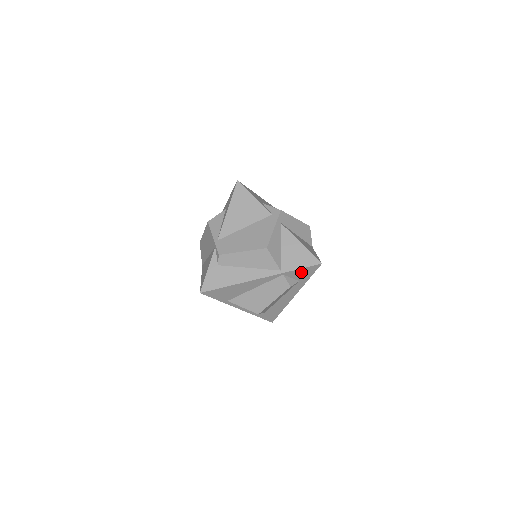
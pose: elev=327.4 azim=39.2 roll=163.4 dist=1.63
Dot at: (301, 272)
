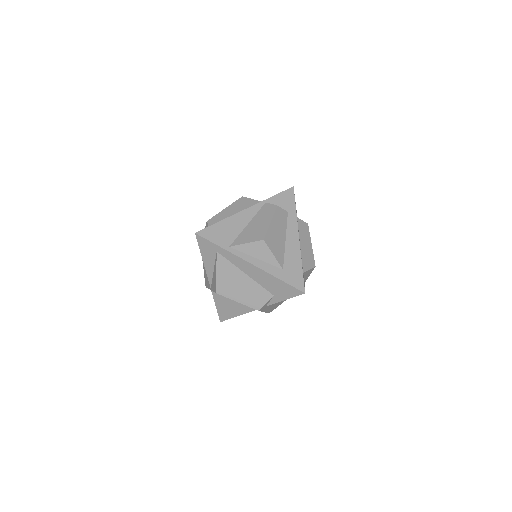
Dot at: (281, 199)
